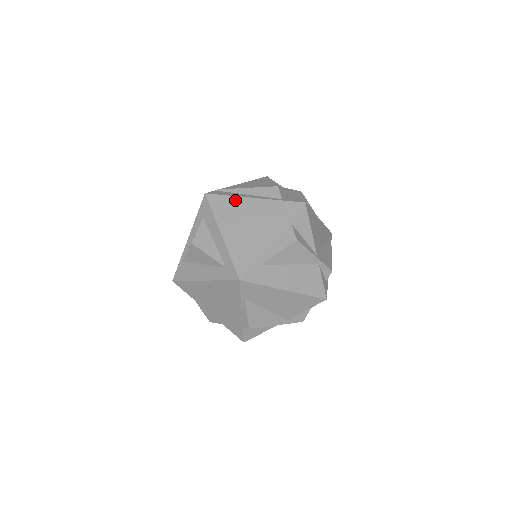
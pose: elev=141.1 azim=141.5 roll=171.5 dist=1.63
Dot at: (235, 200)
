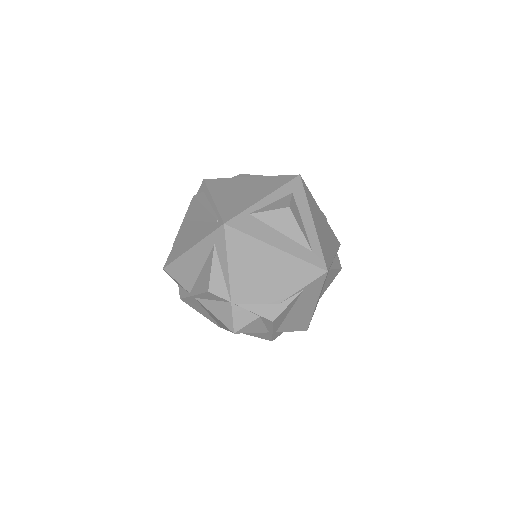
Dot at: (314, 201)
